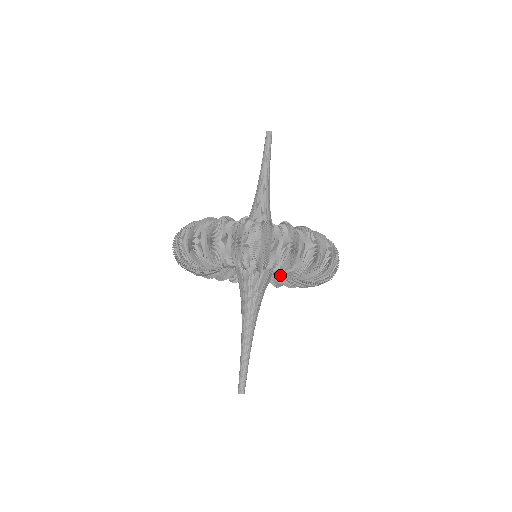
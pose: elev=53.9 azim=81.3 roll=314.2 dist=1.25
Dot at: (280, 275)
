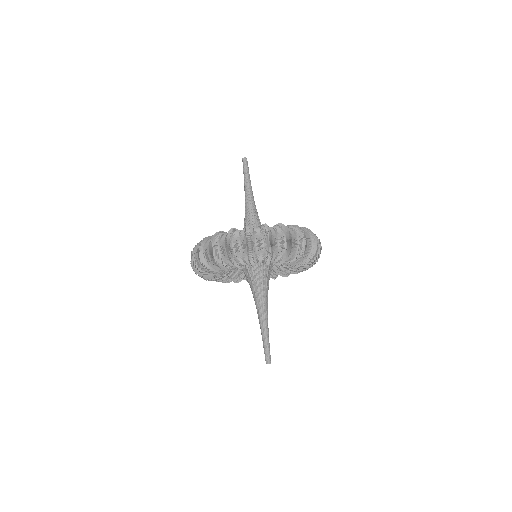
Dot at: occluded
